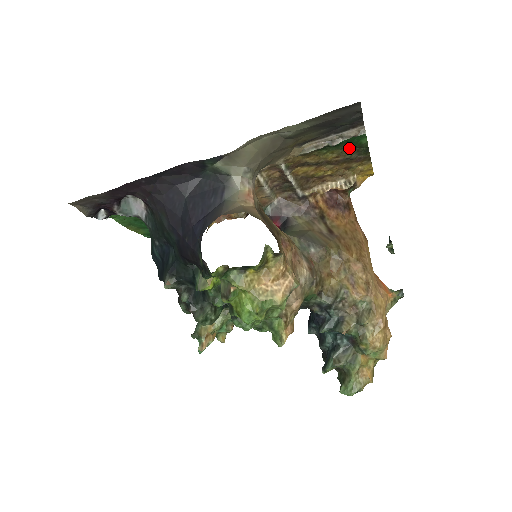
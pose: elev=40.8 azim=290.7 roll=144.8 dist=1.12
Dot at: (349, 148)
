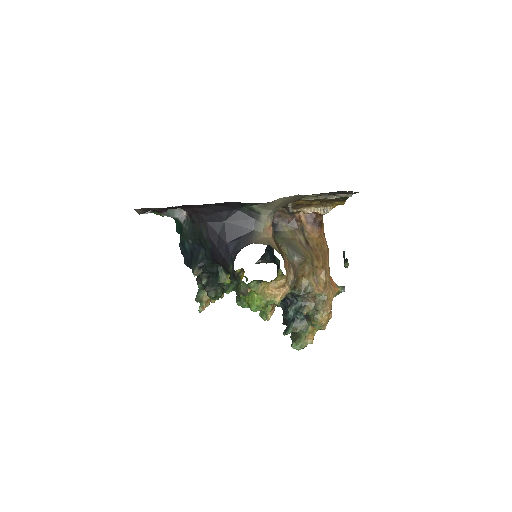
Dot at: occluded
